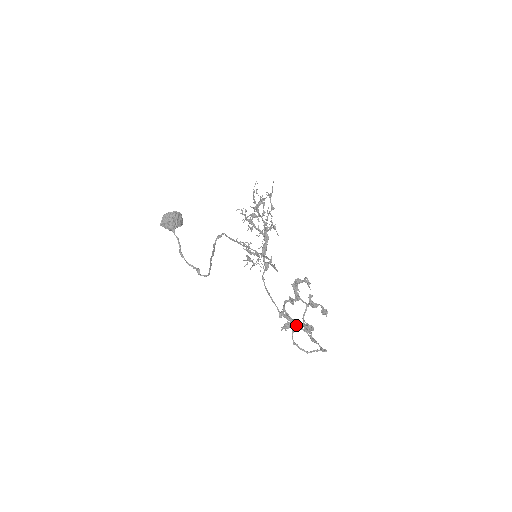
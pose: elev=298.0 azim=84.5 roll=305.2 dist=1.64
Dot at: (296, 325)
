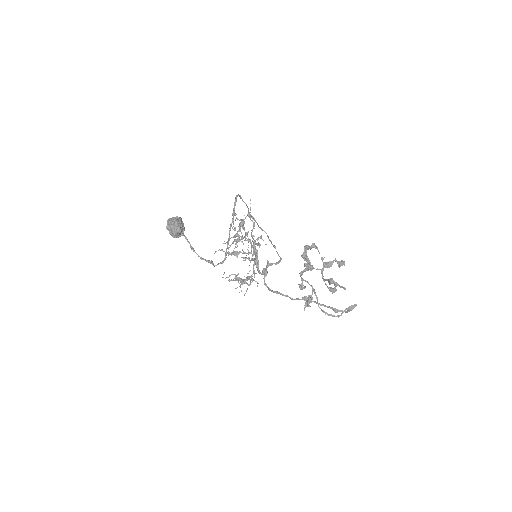
Dot at: occluded
